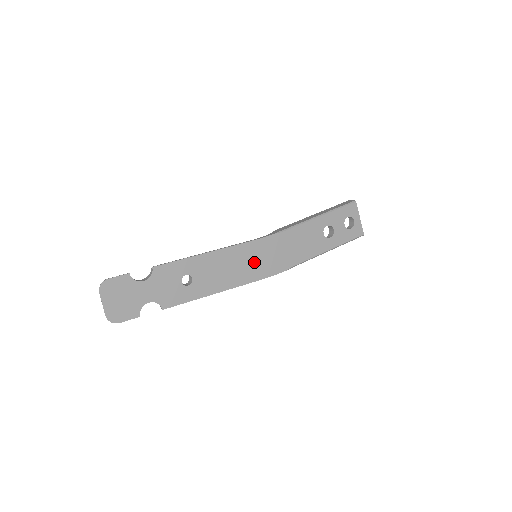
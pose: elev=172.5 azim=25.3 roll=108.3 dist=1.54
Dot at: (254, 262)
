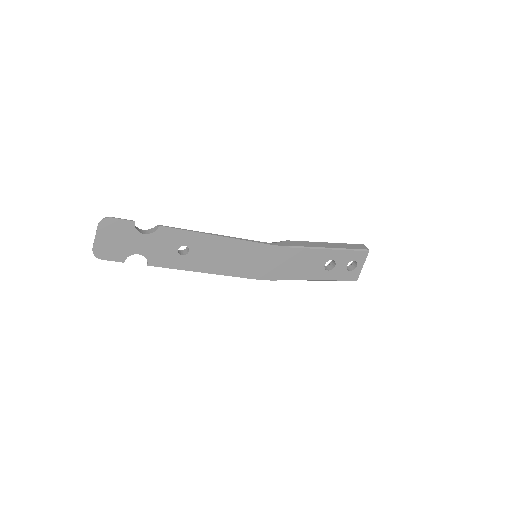
Dot at: (251, 261)
